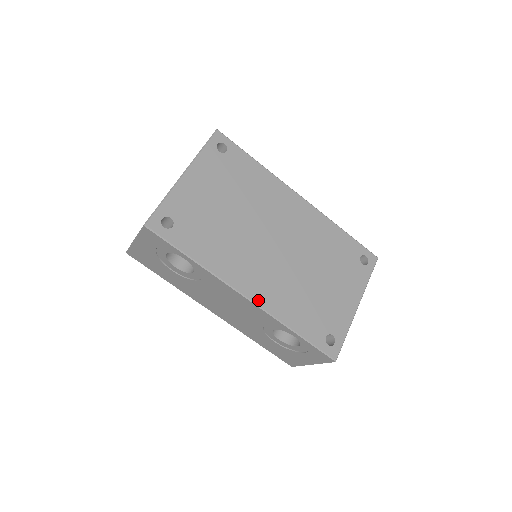
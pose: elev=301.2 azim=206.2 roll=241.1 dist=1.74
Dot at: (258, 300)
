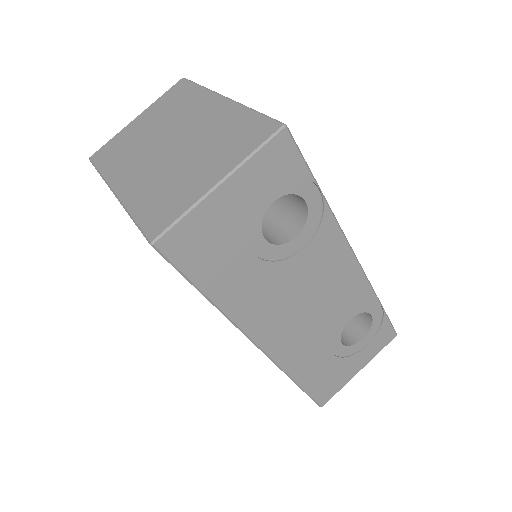
Dot at: occluded
